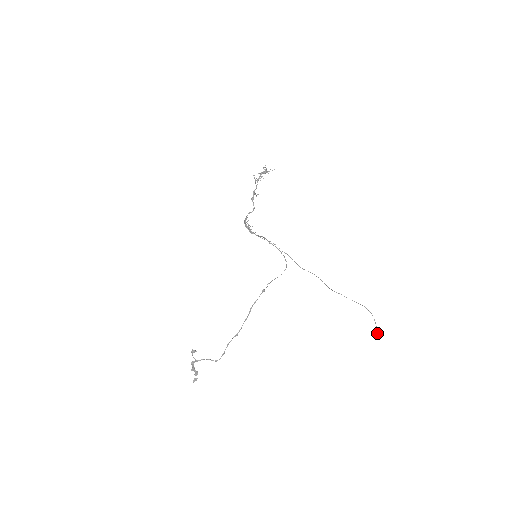
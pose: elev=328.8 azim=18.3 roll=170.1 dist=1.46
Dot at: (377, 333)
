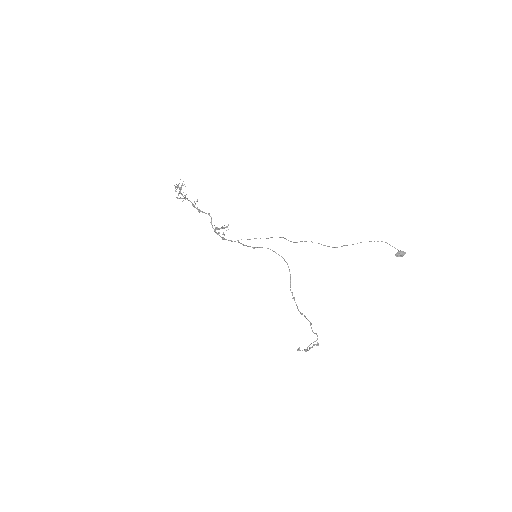
Dot at: occluded
